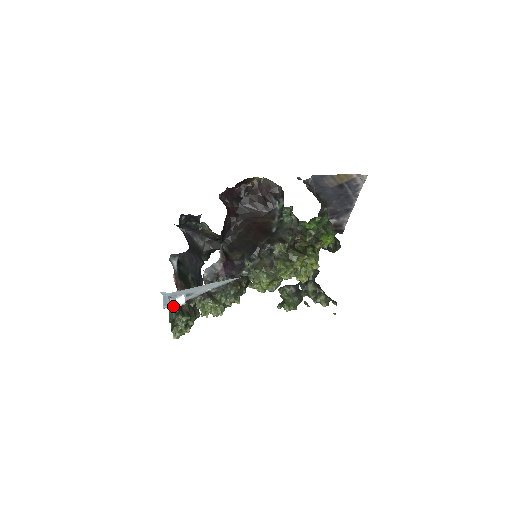
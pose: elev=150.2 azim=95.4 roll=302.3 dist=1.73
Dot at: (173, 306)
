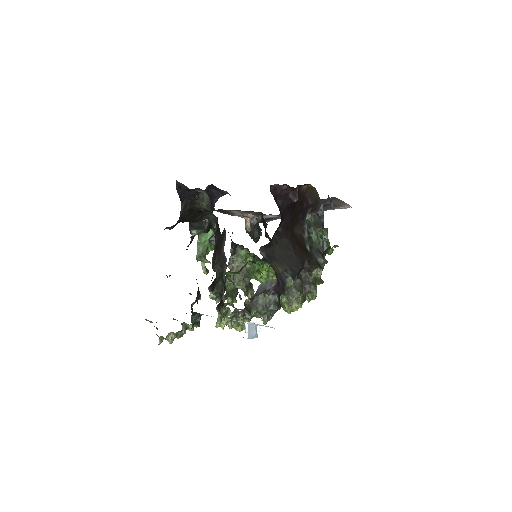
Dot at: (199, 314)
